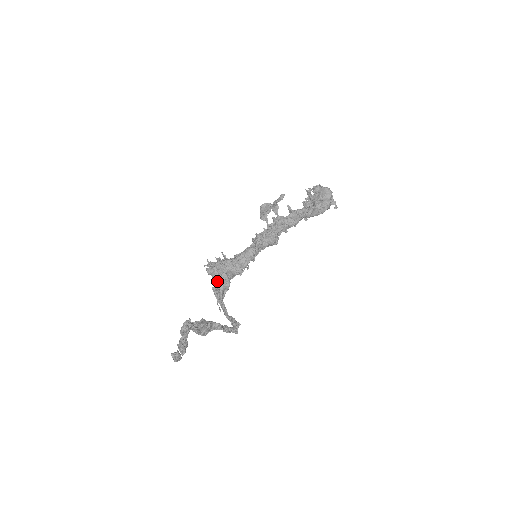
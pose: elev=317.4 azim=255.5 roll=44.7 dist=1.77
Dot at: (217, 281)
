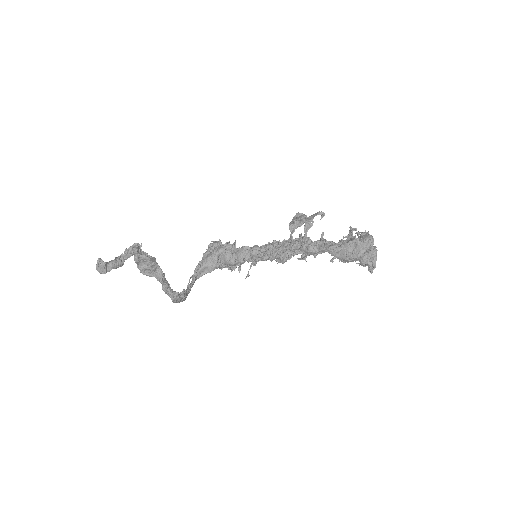
Dot at: (206, 256)
